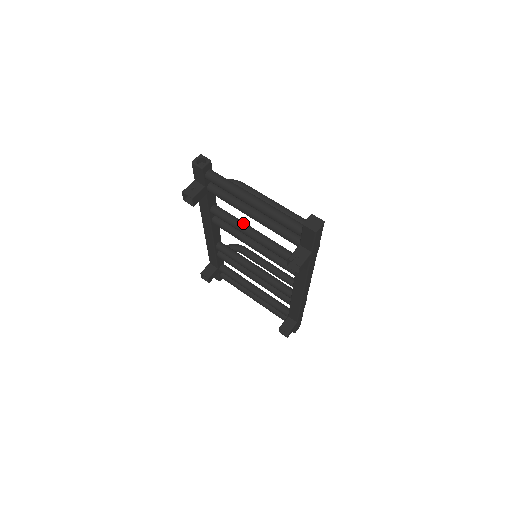
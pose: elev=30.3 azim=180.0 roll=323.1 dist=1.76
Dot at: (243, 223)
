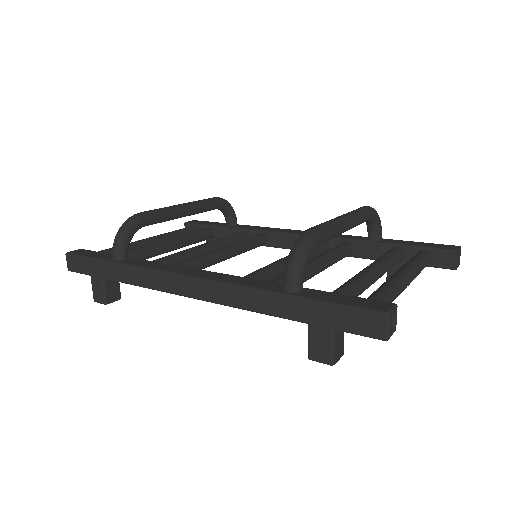
Dot at: (310, 272)
